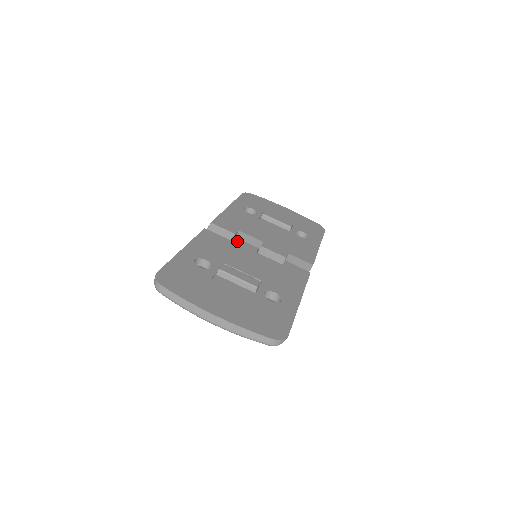
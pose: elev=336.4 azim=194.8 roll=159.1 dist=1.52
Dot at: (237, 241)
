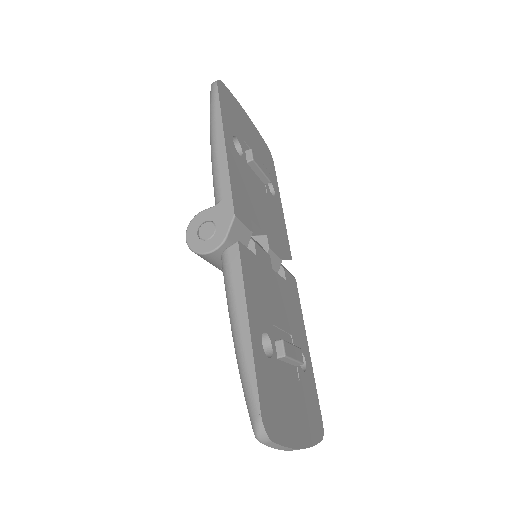
Dot at: (260, 253)
